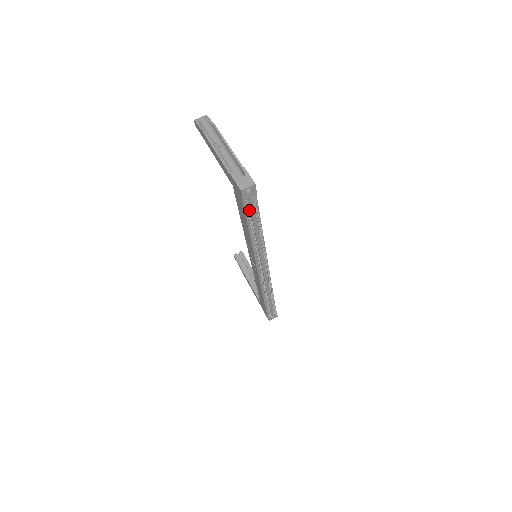
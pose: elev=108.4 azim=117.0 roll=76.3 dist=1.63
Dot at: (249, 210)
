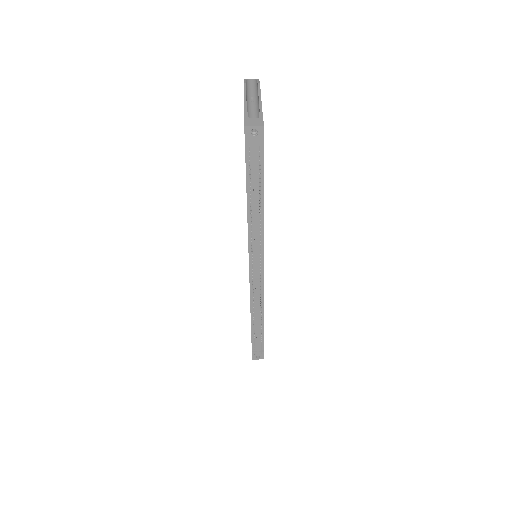
Dot at: (249, 160)
